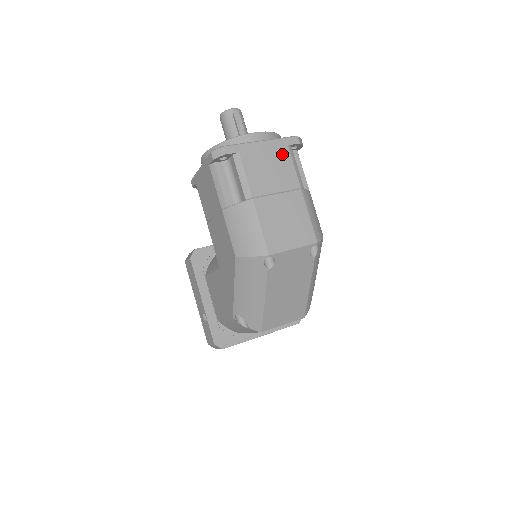
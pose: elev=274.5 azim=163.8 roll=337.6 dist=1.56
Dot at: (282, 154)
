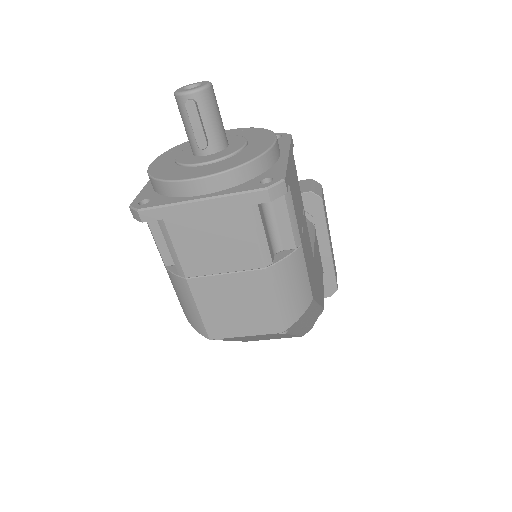
Dot at: (235, 220)
